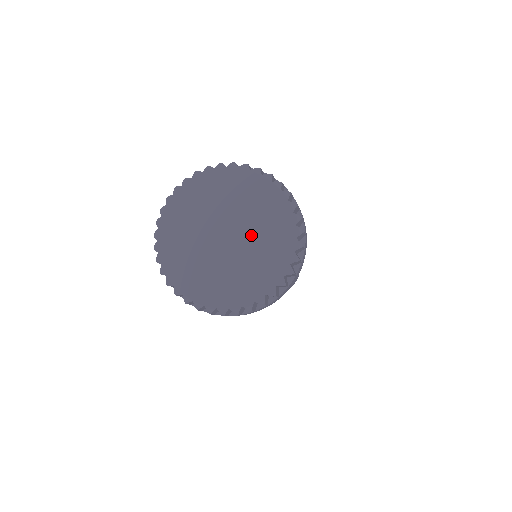
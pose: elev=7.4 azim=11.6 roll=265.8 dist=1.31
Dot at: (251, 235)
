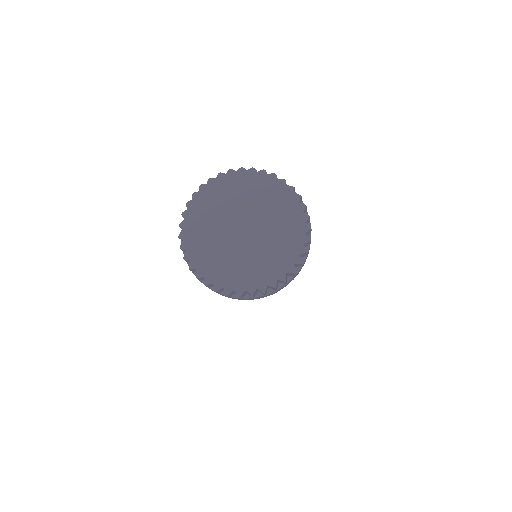
Dot at: (267, 229)
